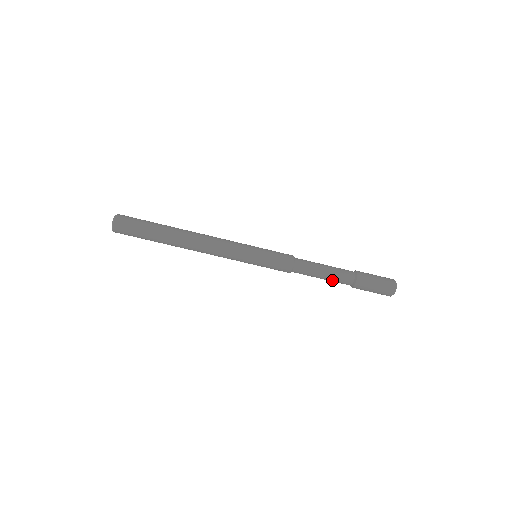
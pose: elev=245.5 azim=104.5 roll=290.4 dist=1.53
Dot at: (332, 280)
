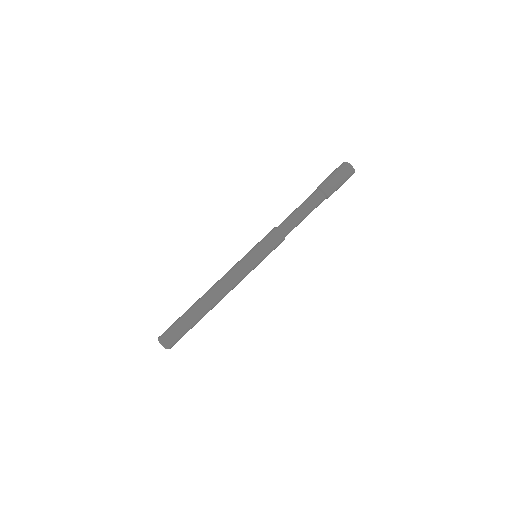
Dot at: (309, 206)
